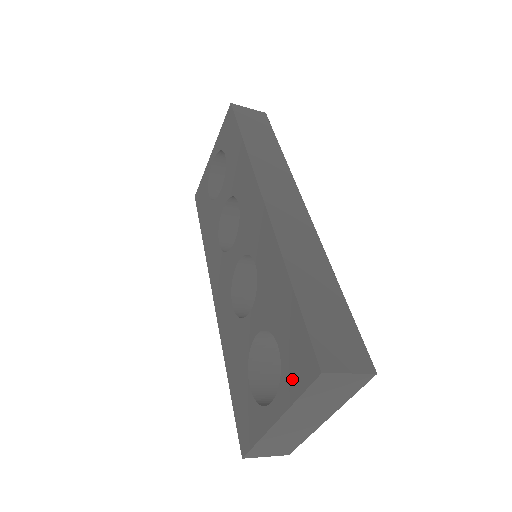
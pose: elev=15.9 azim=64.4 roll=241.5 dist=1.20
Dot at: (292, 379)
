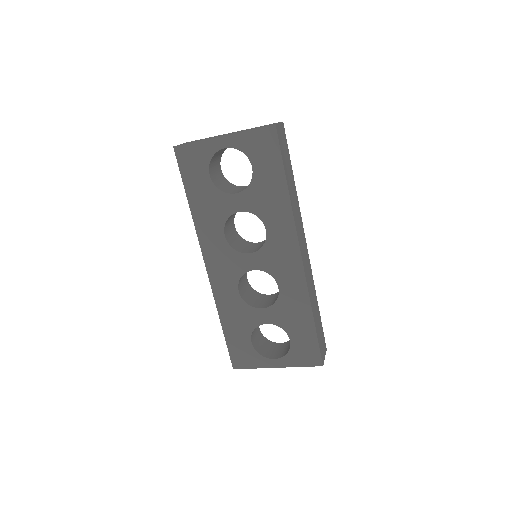
Dot at: (298, 359)
